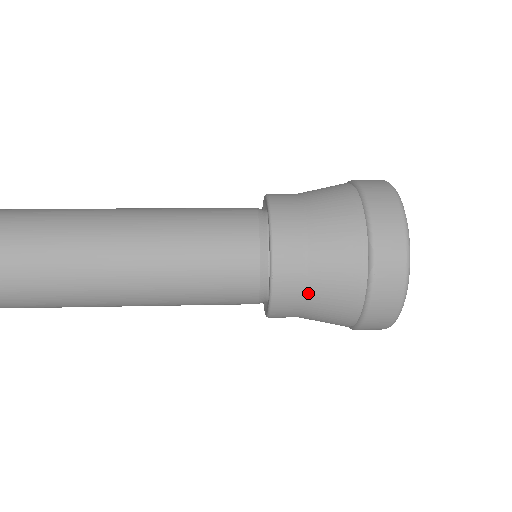
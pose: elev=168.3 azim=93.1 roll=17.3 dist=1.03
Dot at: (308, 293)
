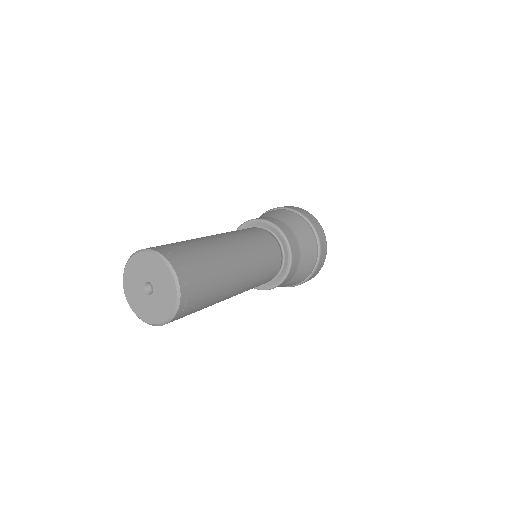
Dot at: occluded
